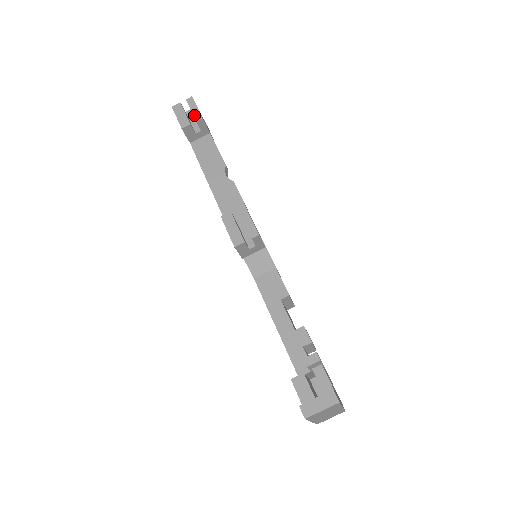
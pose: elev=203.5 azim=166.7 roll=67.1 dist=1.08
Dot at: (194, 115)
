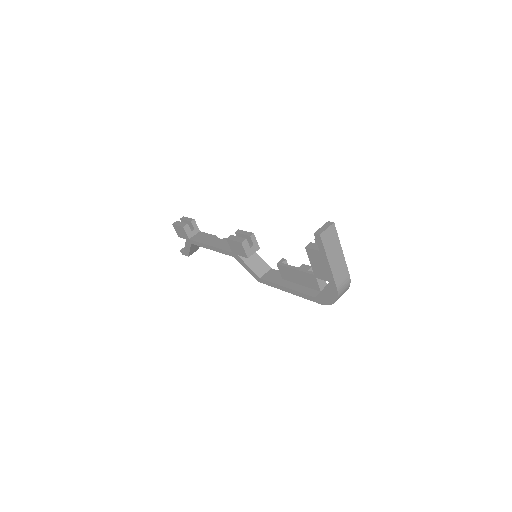
Dot at: (188, 220)
